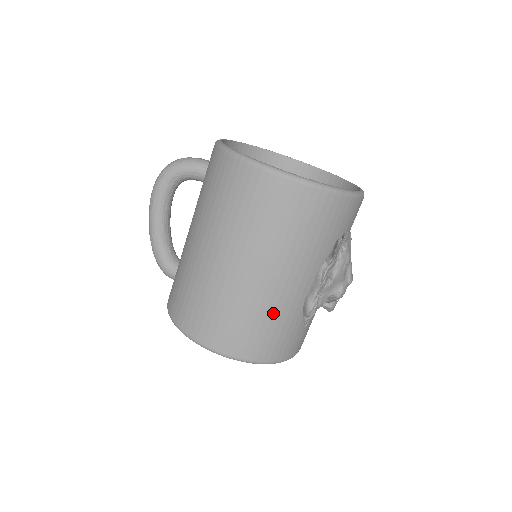
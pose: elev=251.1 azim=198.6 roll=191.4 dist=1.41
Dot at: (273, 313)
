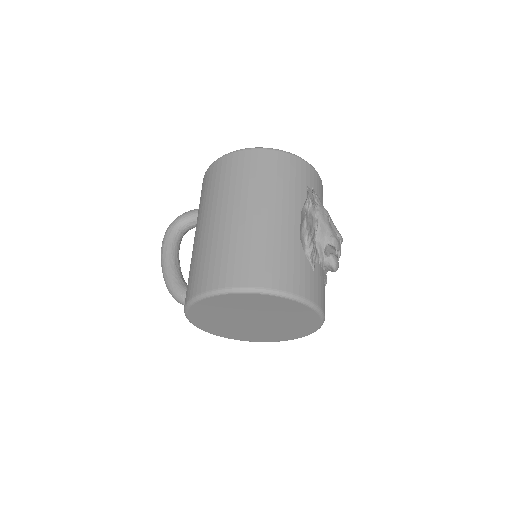
Dot at: (273, 241)
